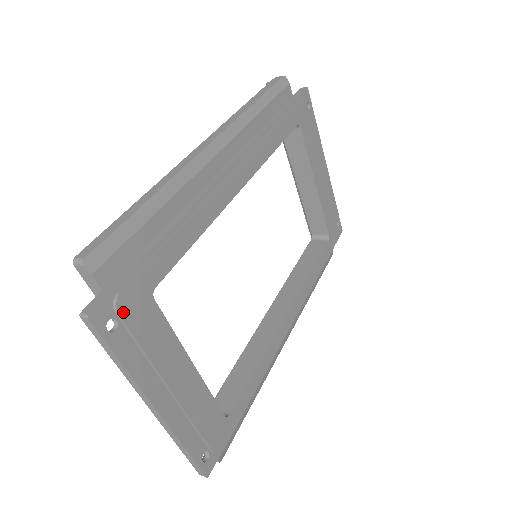
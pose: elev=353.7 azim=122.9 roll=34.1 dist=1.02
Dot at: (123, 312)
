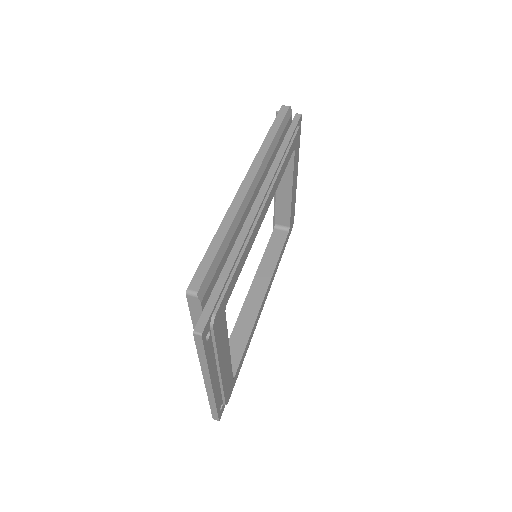
Dot at: (215, 326)
